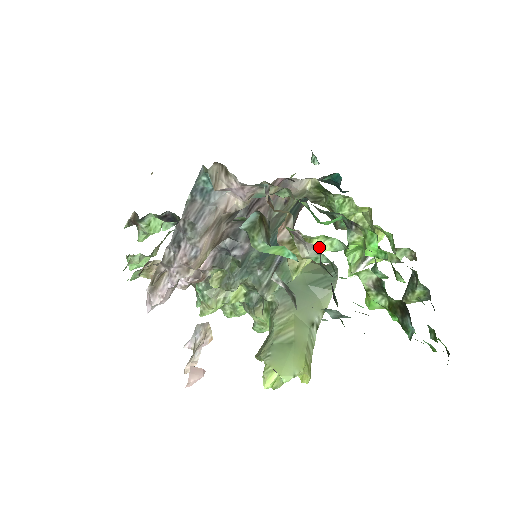
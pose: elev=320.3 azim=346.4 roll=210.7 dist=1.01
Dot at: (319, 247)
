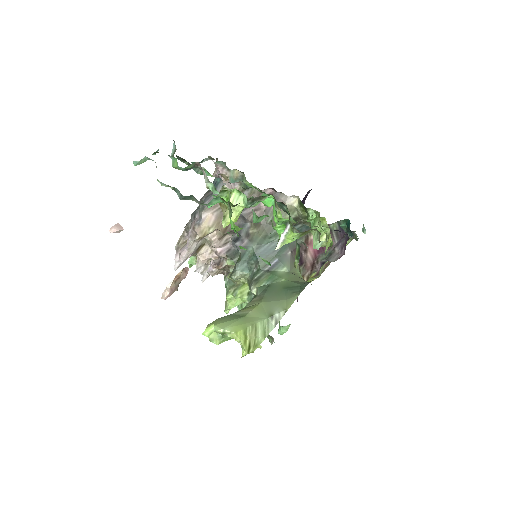
Dot at: (203, 170)
